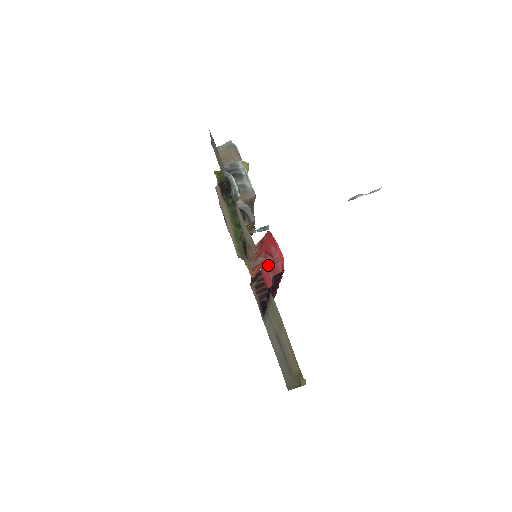
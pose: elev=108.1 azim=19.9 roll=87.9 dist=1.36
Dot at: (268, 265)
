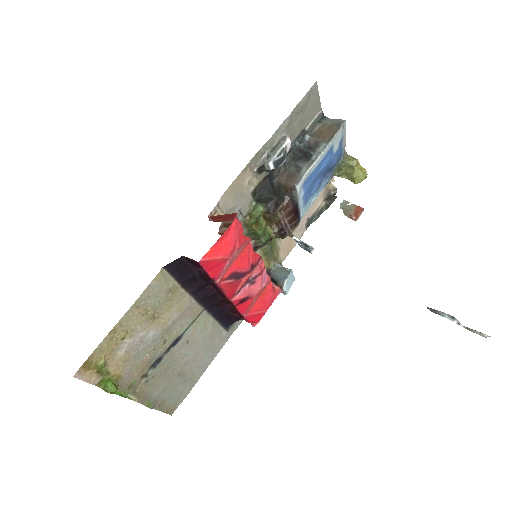
Dot at: (268, 282)
